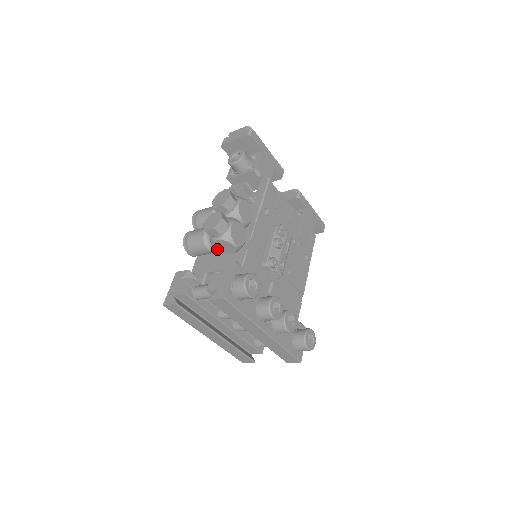
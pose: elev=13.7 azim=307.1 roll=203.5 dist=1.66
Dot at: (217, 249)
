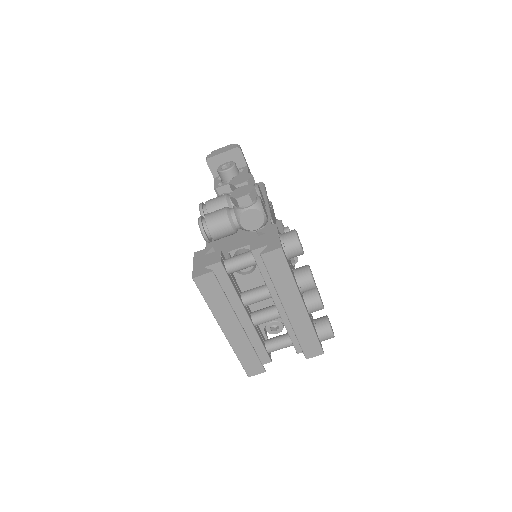
Dot at: (242, 224)
